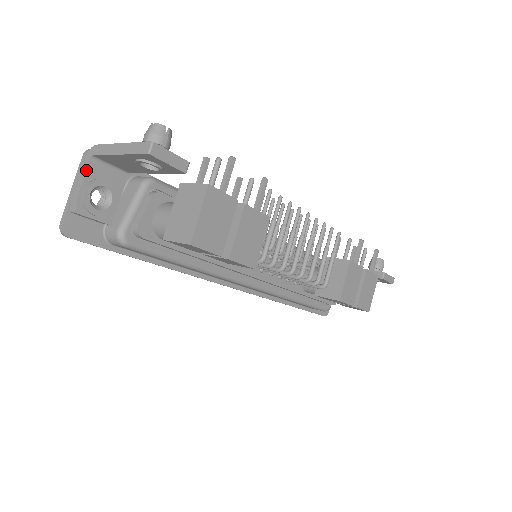
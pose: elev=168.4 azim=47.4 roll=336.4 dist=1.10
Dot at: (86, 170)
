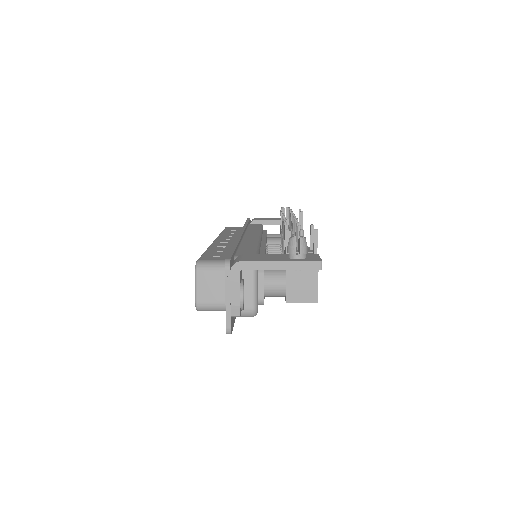
Dot at: (239, 283)
